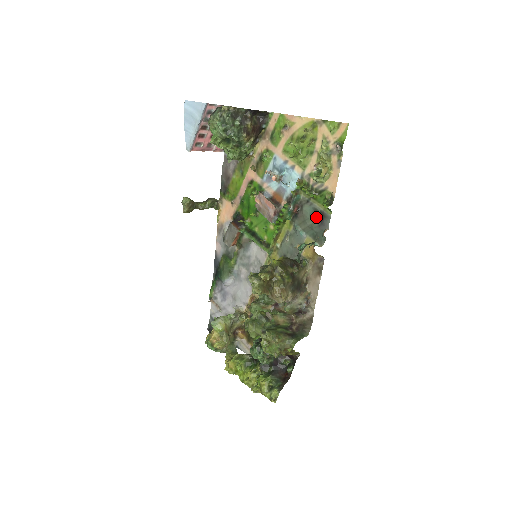
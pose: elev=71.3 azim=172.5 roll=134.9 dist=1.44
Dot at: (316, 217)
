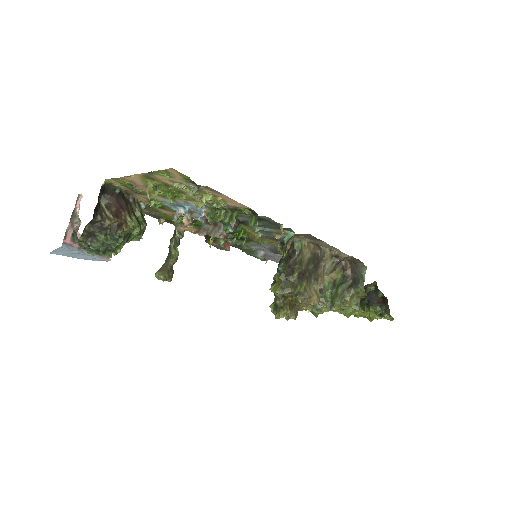
Dot at: (259, 220)
